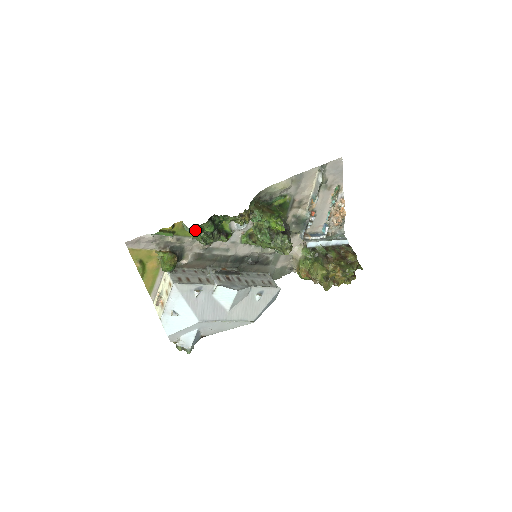
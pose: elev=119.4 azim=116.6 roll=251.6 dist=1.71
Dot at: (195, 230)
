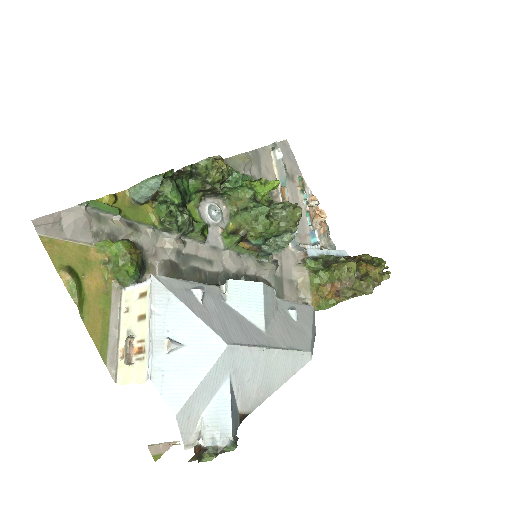
Dot at: (156, 176)
